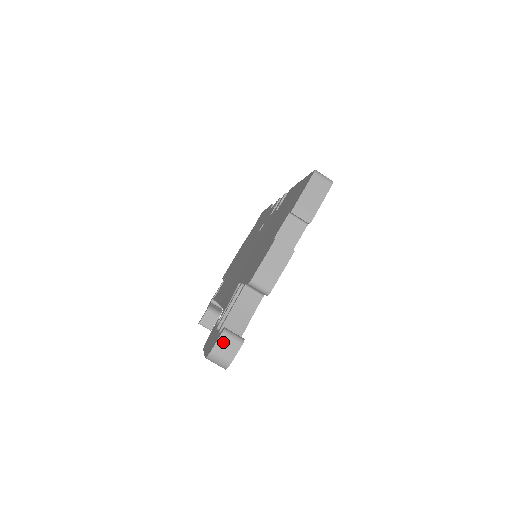
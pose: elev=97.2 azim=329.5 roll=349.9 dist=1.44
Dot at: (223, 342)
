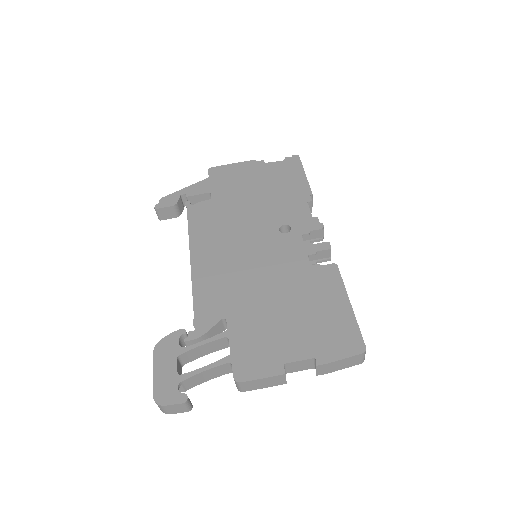
Dot at: (177, 406)
